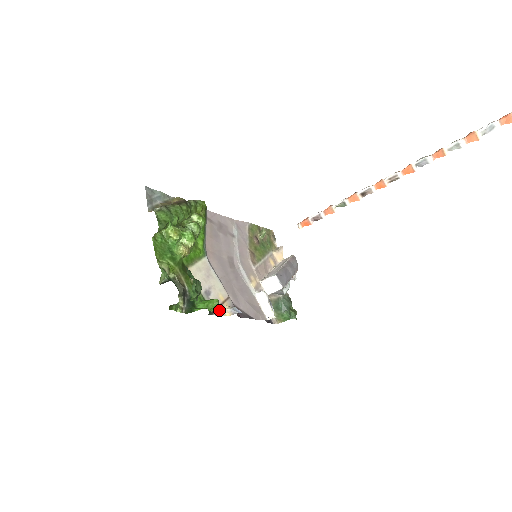
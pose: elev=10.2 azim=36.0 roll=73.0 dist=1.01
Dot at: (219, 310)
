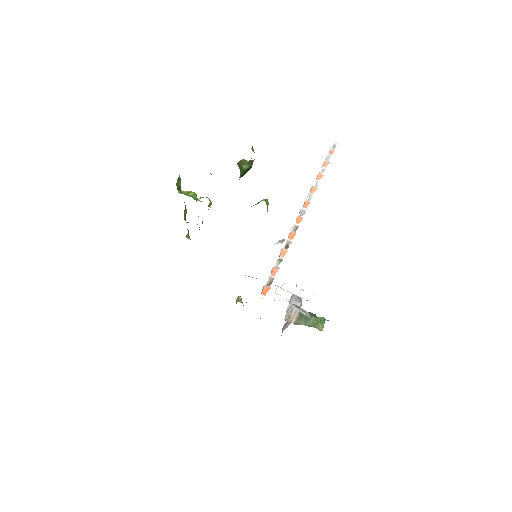
Dot at: occluded
